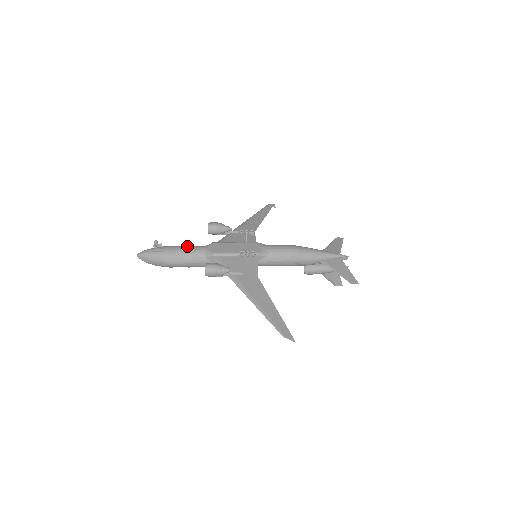
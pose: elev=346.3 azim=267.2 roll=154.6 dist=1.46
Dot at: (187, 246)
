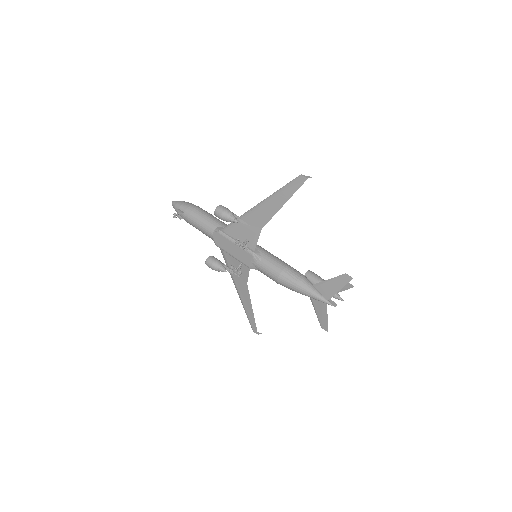
Dot at: (200, 224)
